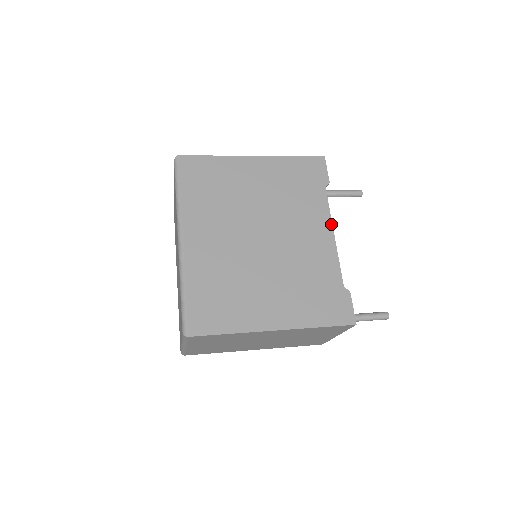
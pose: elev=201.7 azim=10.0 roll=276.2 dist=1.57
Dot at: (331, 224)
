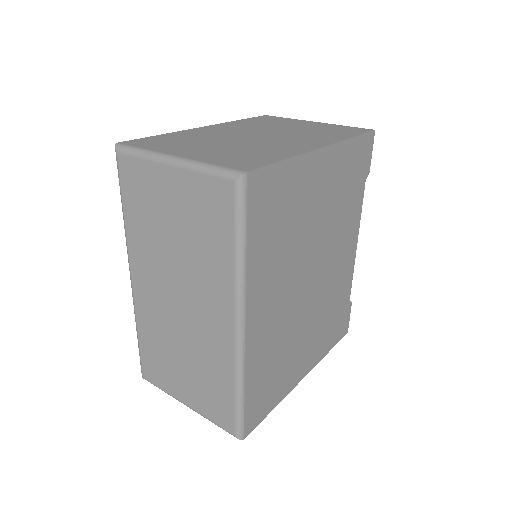
Dot at: (358, 232)
